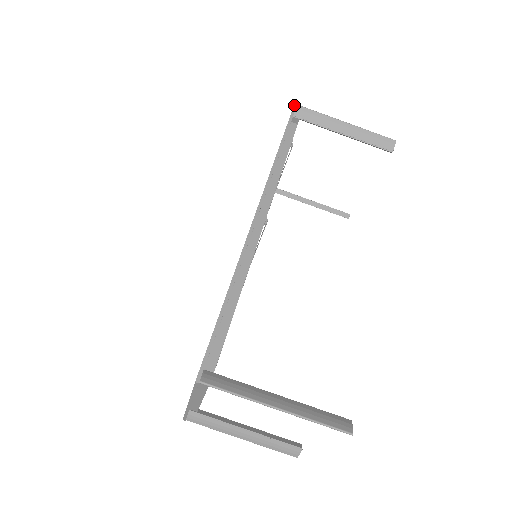
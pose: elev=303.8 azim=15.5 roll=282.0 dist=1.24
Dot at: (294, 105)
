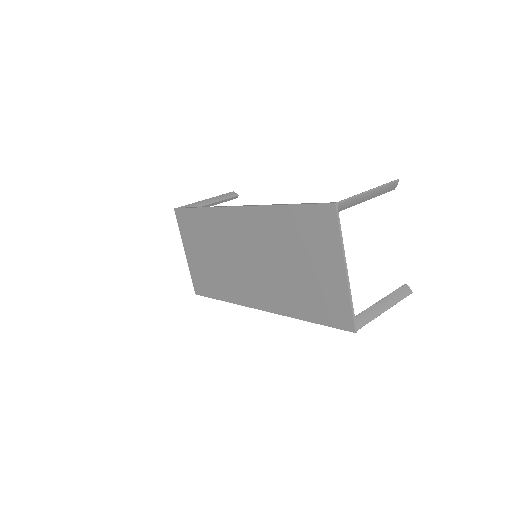
Dot at: (175, 208)
